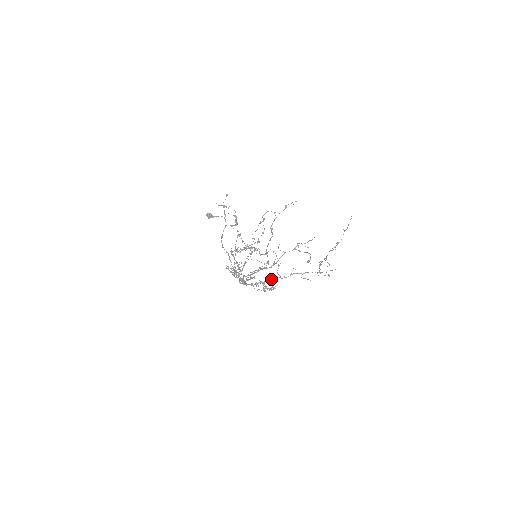
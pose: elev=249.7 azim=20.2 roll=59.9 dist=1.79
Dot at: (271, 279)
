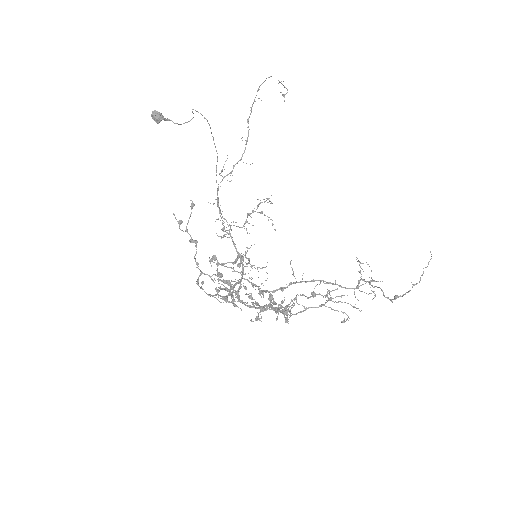
Dot at: (281, 288)
